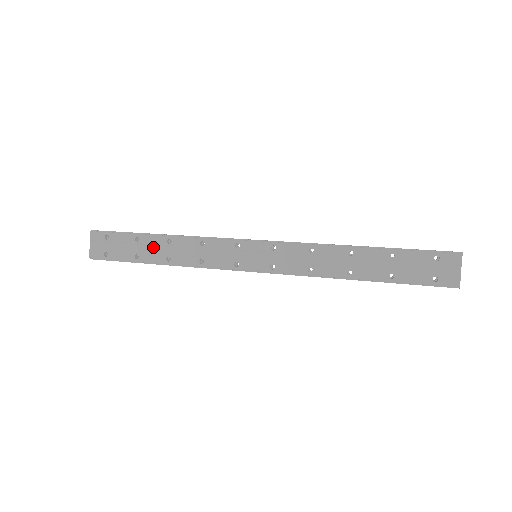
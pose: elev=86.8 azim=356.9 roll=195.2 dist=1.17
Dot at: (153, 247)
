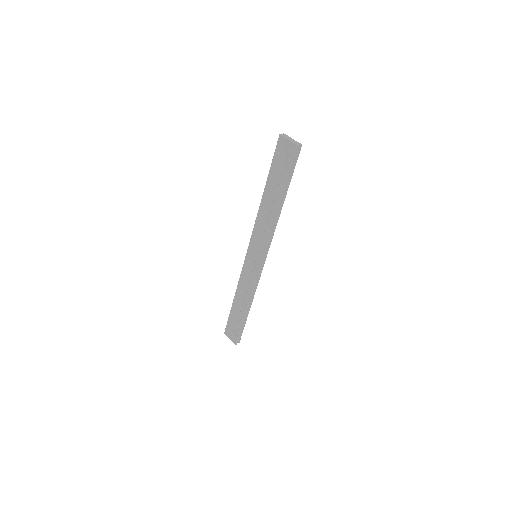
Dot at: (238, 308)
